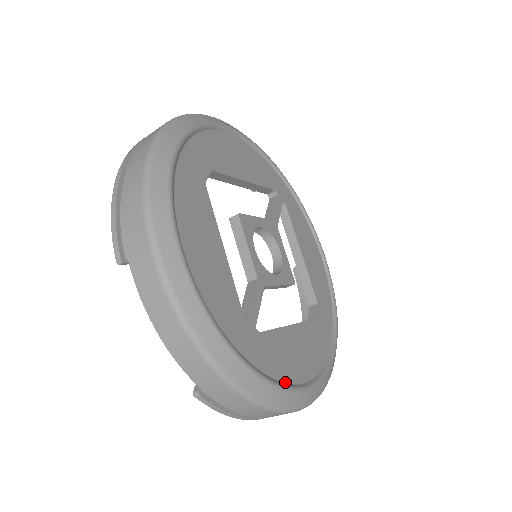
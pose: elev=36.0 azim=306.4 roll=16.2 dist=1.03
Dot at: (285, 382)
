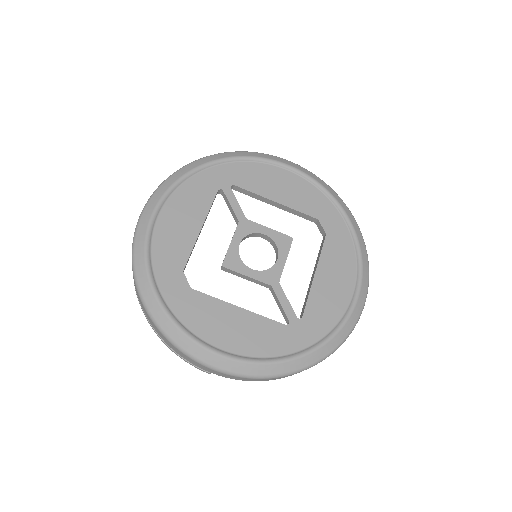
Dot at: (340, 318)
